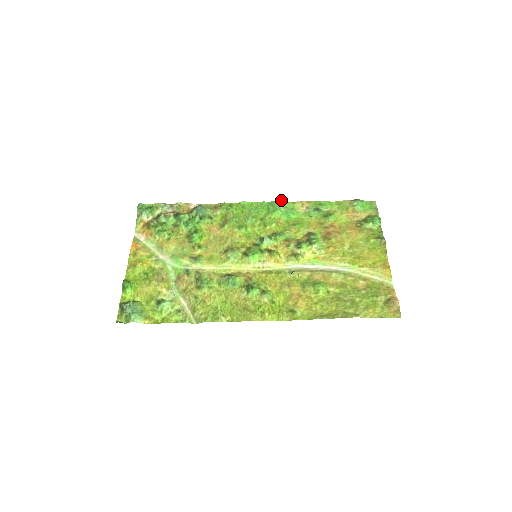
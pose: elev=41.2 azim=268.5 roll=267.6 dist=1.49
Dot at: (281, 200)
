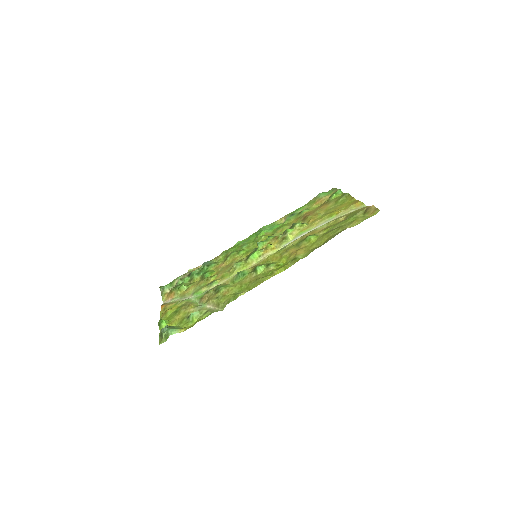
Dot at: (264, 226)
